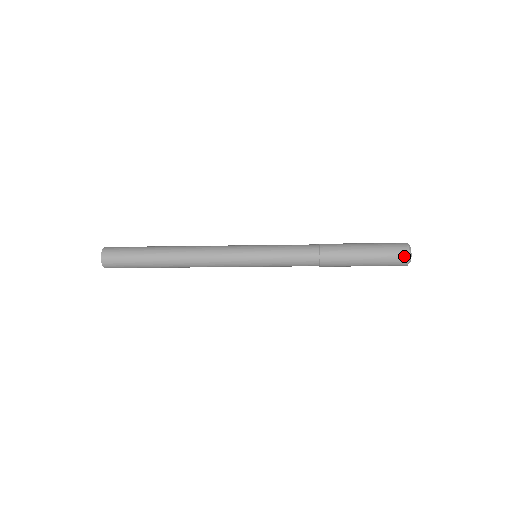
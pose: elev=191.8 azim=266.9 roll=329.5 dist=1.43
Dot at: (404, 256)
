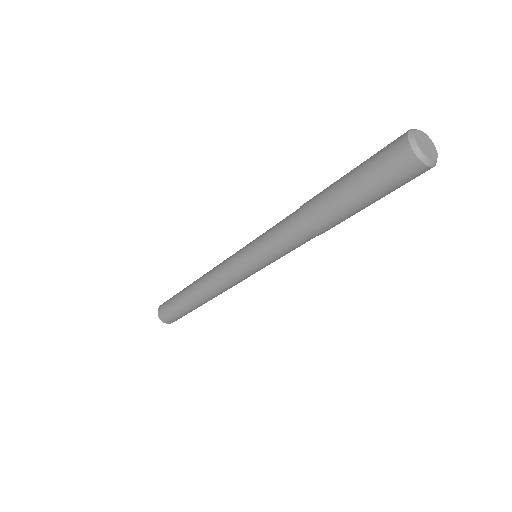
Dot at: (411, 166)
